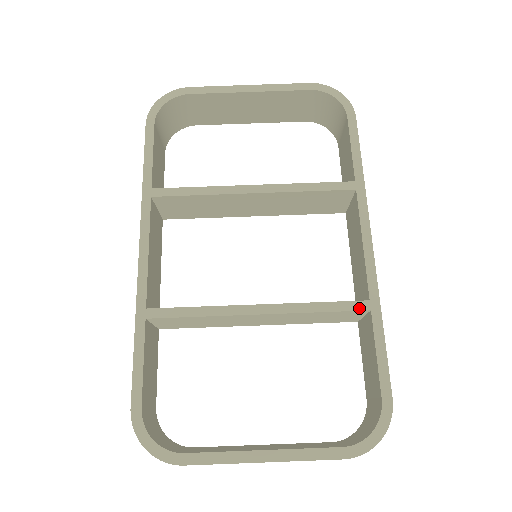
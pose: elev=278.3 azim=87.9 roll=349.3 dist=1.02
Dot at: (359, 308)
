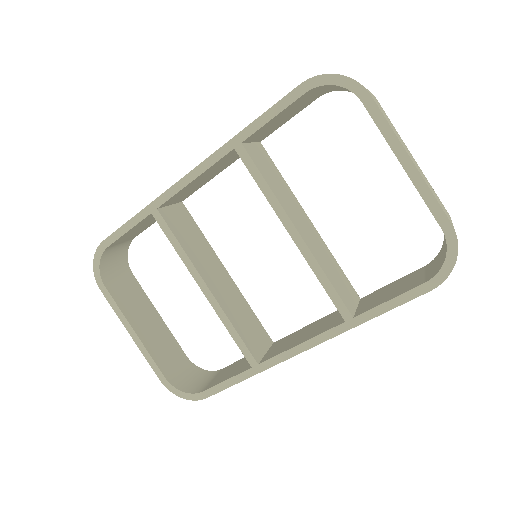
Dot at: (248, 359)
